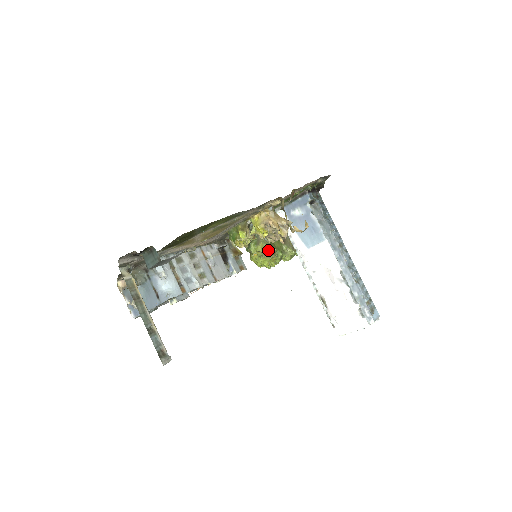
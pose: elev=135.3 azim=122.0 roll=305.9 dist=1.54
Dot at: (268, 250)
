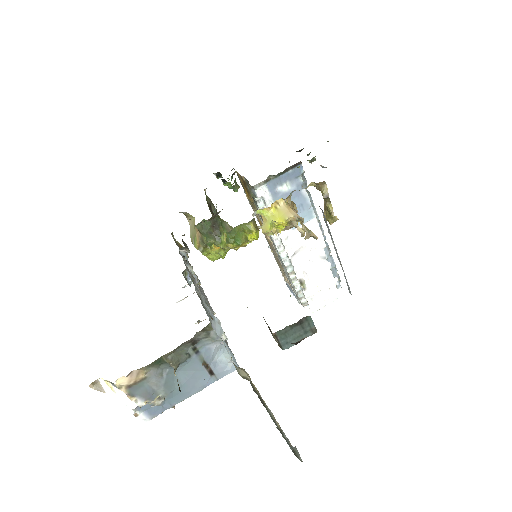
Dot at: occluded
